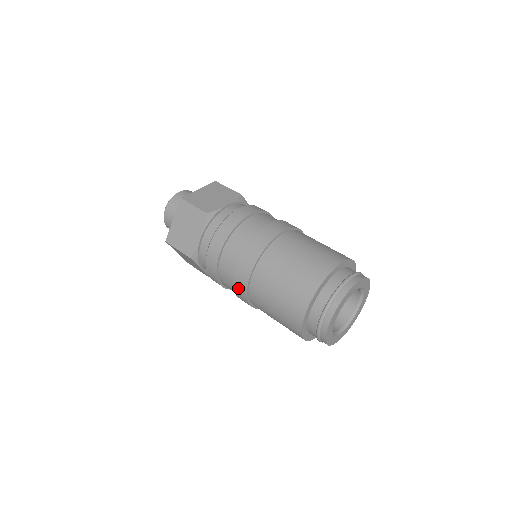
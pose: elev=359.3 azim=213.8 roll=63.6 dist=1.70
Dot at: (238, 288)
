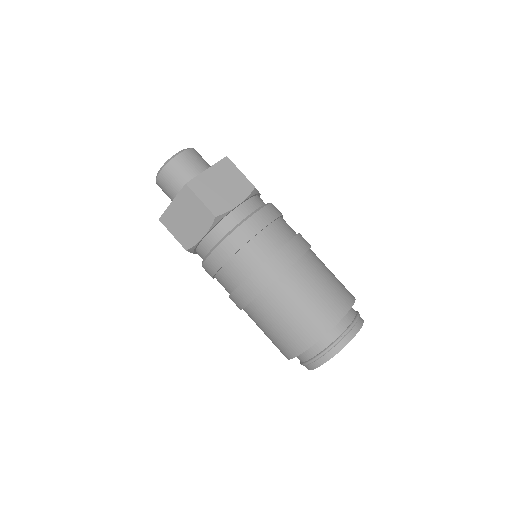
Dot at: (234, 300)
